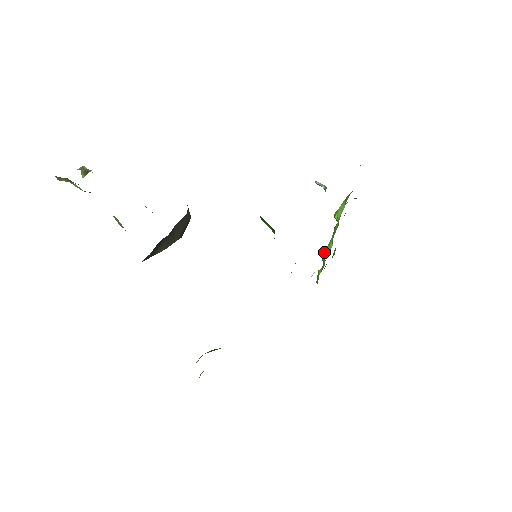
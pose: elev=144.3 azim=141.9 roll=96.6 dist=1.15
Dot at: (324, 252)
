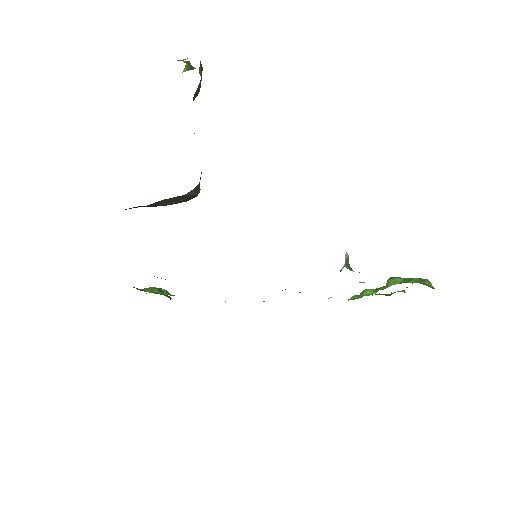
Dot at: (365, 290)
